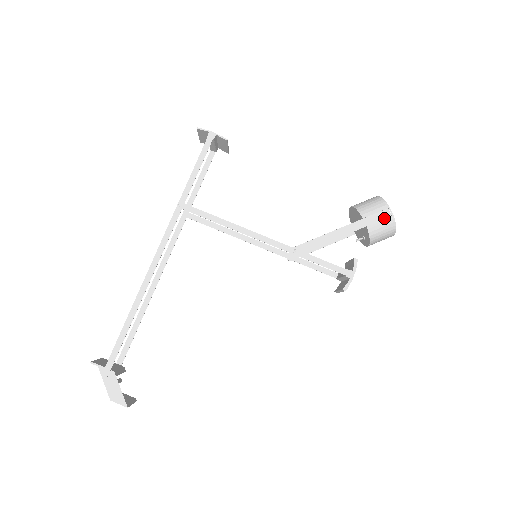
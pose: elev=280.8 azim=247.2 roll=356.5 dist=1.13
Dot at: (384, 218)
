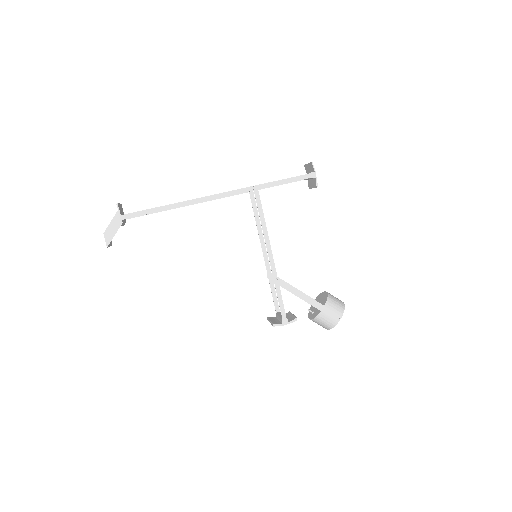
Dot at: (333, 318)
